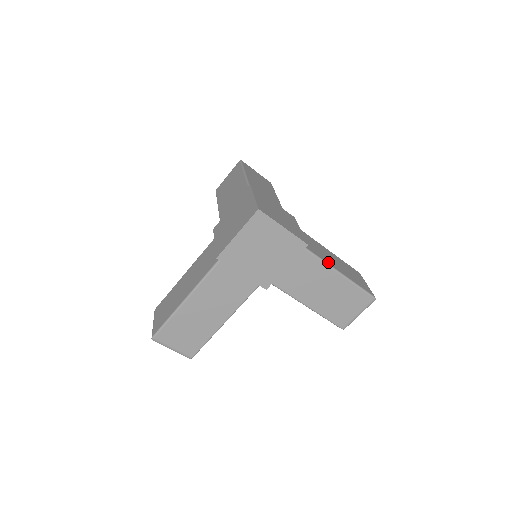
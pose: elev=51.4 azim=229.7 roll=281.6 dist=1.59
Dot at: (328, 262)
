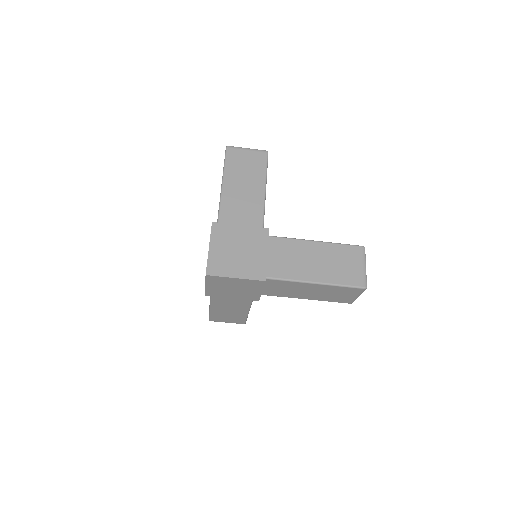
Dot at: (300, 277)
